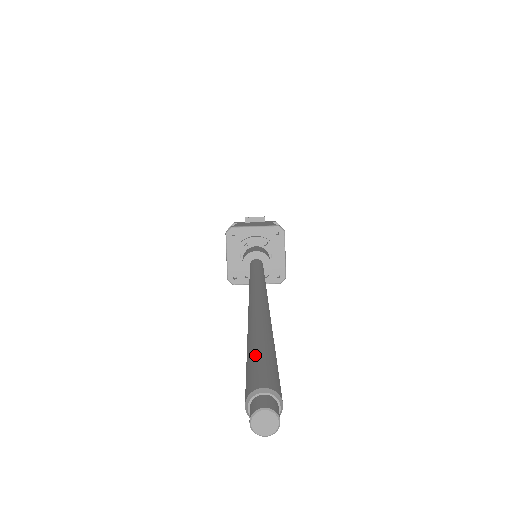
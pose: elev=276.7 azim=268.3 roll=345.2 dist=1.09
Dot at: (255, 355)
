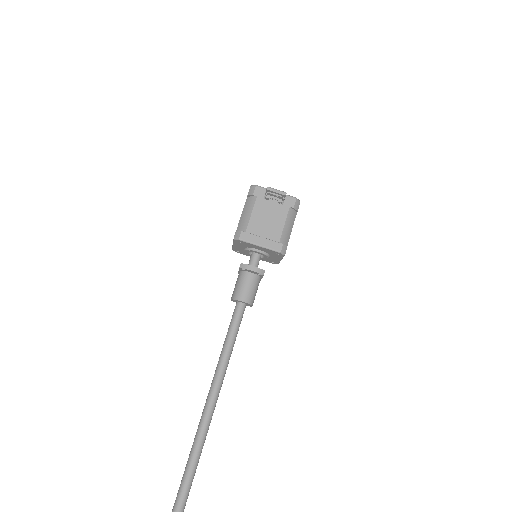
Dot at: out of frame
